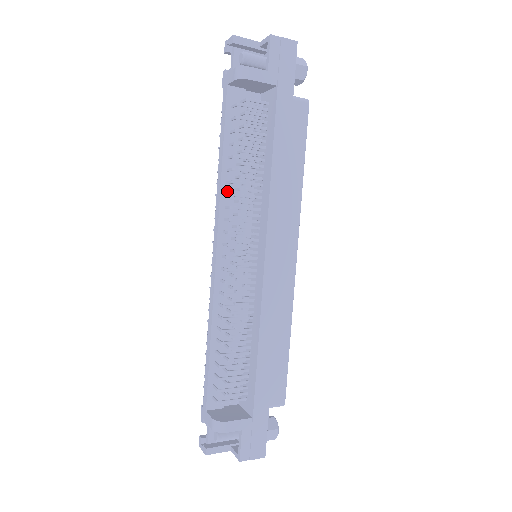
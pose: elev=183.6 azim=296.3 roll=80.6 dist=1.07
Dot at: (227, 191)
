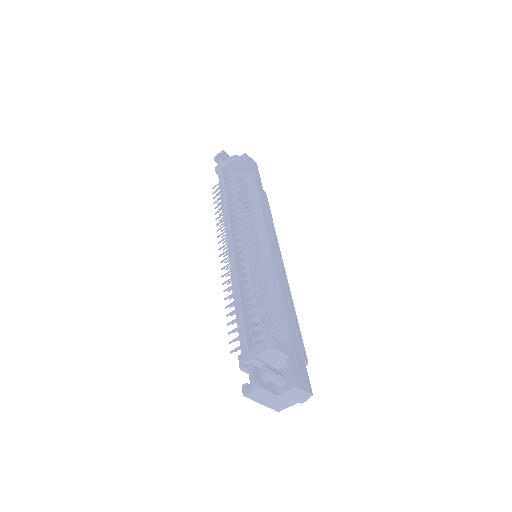
Dot at: (232, 213)
